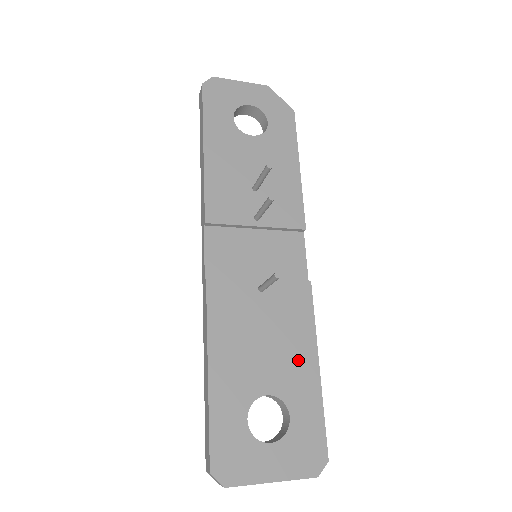
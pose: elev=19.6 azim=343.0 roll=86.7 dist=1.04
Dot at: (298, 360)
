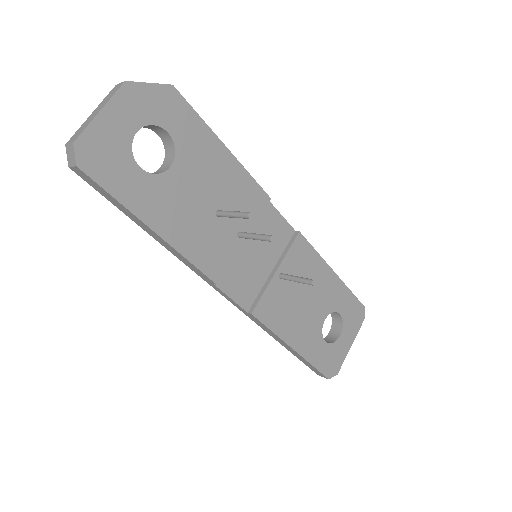
Dot at: (325, 285)
